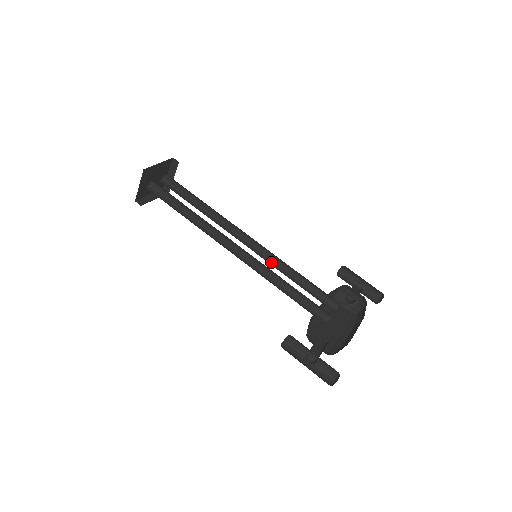
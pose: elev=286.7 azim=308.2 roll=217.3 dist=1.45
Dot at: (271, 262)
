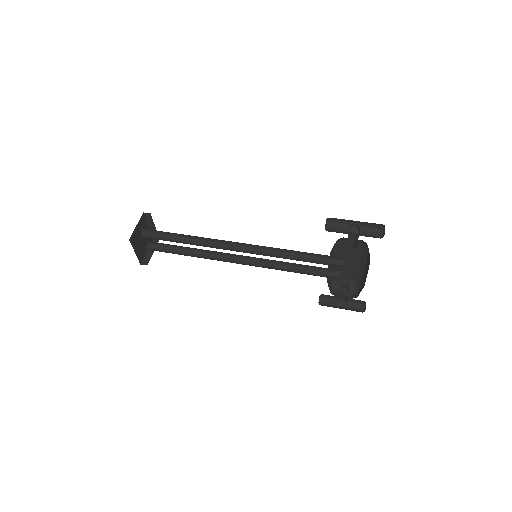
Dot at: (268, 268)
